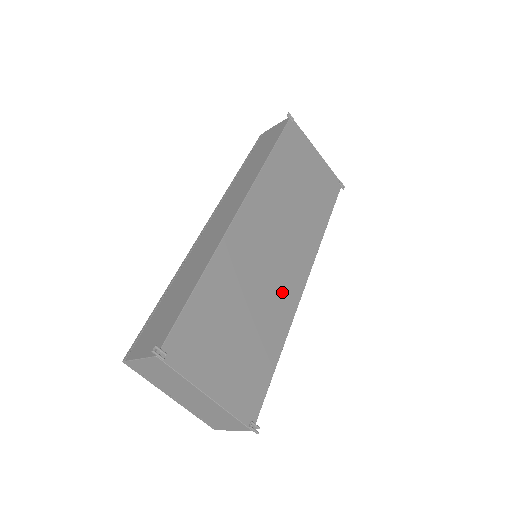
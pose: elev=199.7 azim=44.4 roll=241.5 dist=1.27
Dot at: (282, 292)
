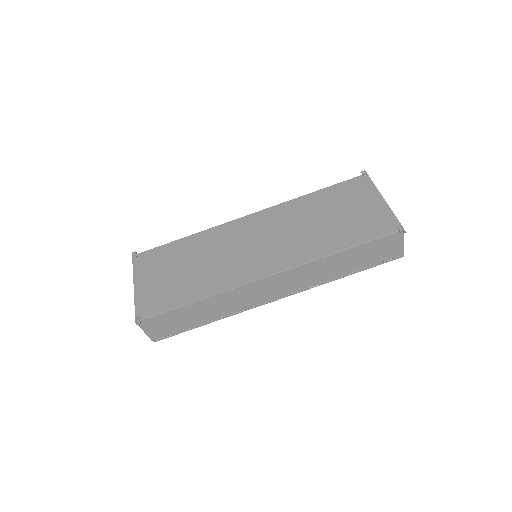
Dot at: (235, 270)
